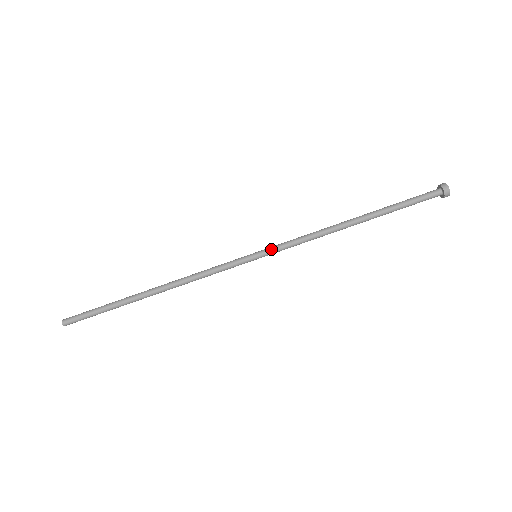
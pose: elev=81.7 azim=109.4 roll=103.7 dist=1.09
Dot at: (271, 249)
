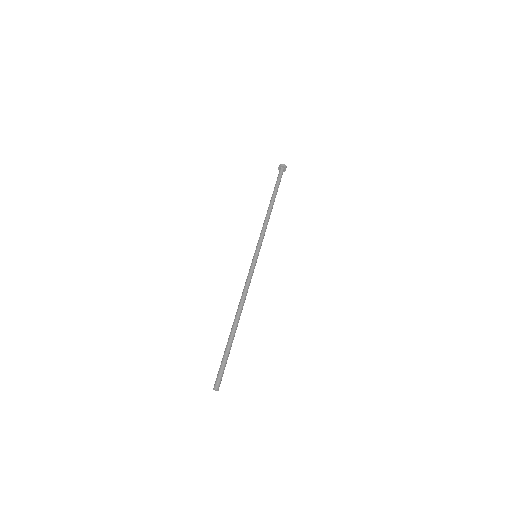
Dot at: (256, 247)
